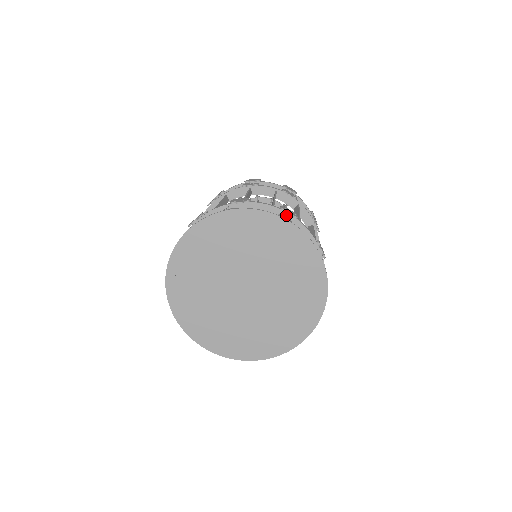
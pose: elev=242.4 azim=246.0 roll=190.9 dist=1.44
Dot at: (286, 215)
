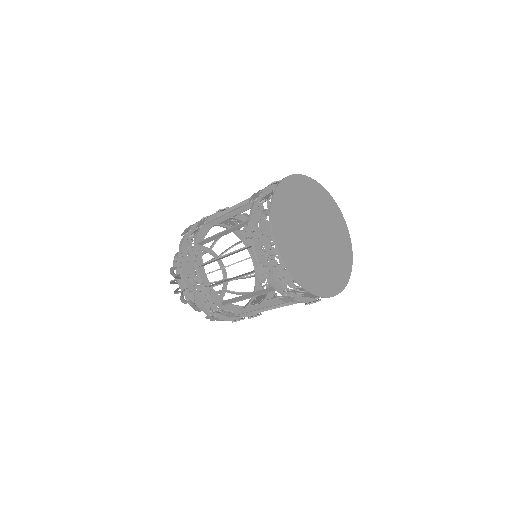
Dot at: occluded
